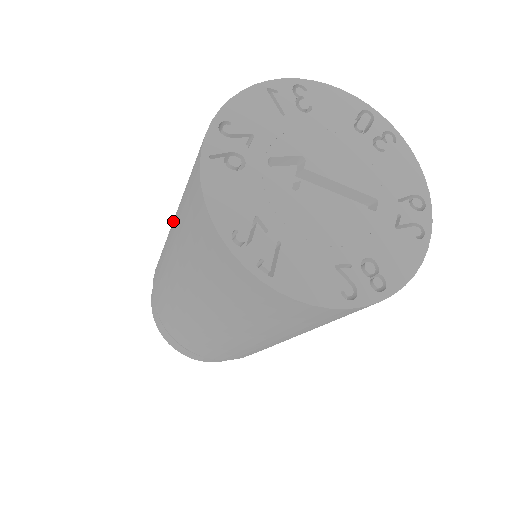
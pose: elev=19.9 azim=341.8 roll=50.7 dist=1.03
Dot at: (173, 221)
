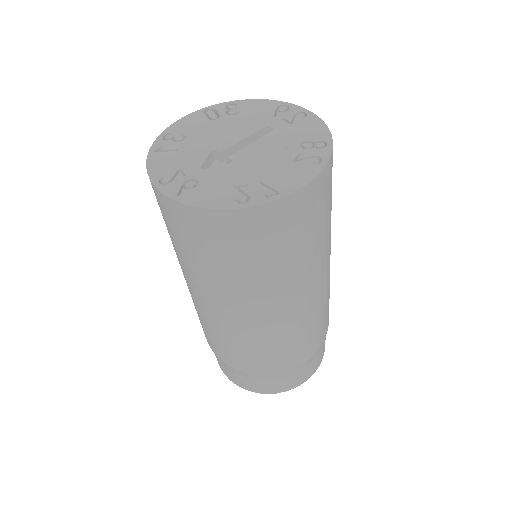
Dot at: (196, 289)
